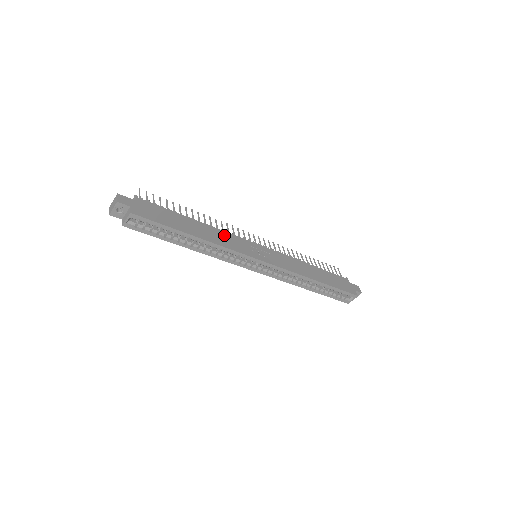
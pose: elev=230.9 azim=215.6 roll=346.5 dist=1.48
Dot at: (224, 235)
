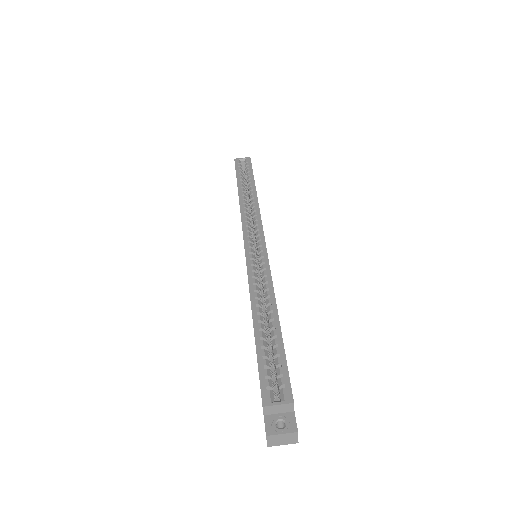
Dot at: occluded
